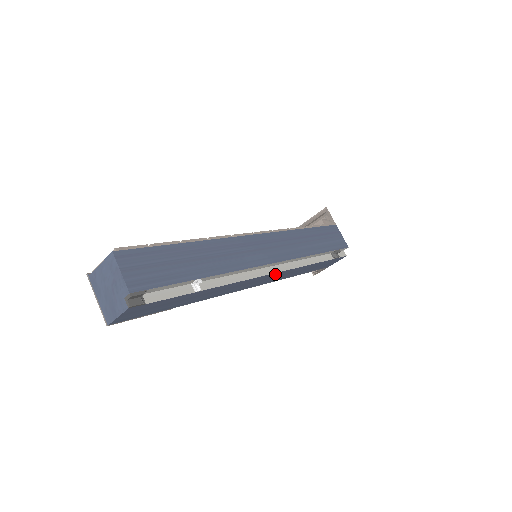
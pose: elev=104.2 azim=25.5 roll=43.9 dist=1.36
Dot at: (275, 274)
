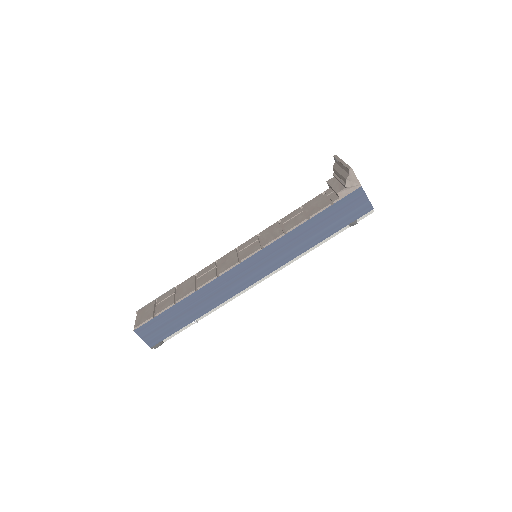
Dot at: (270, 274)
